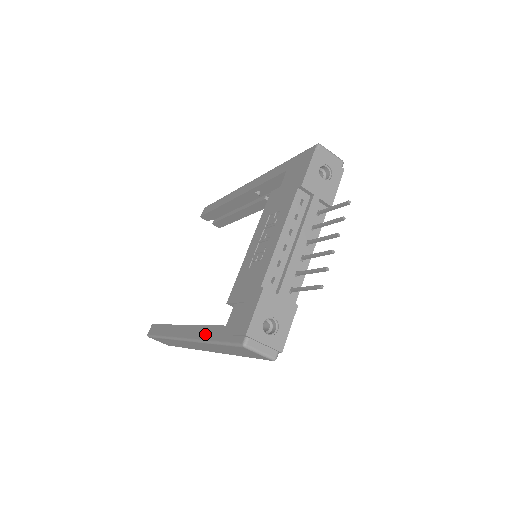
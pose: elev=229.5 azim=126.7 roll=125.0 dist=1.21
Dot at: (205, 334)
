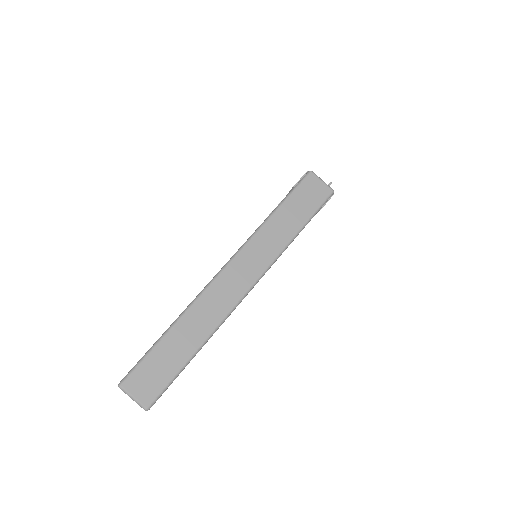
Dot at: (258, 227)
